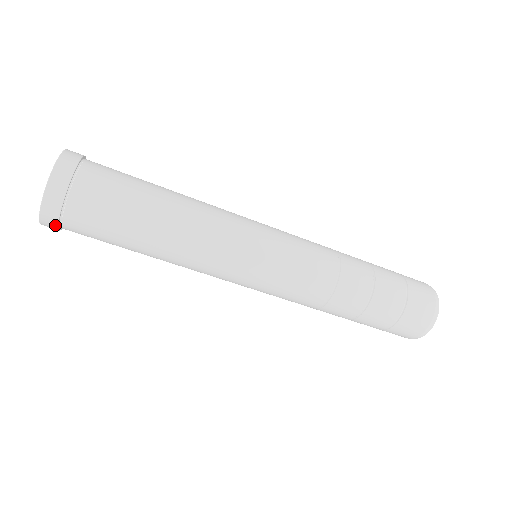
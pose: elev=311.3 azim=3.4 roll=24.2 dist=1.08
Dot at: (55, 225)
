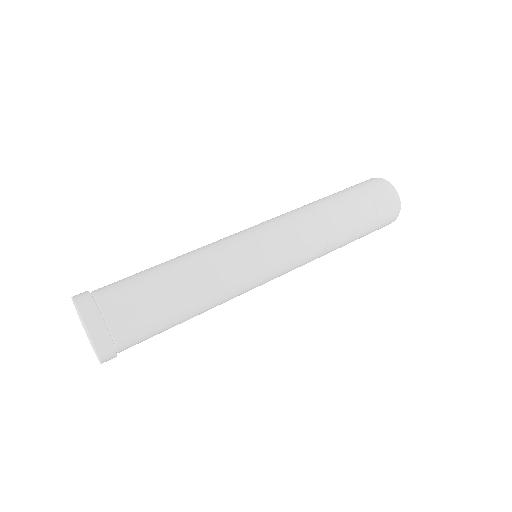
Dot at: (113, 353)
